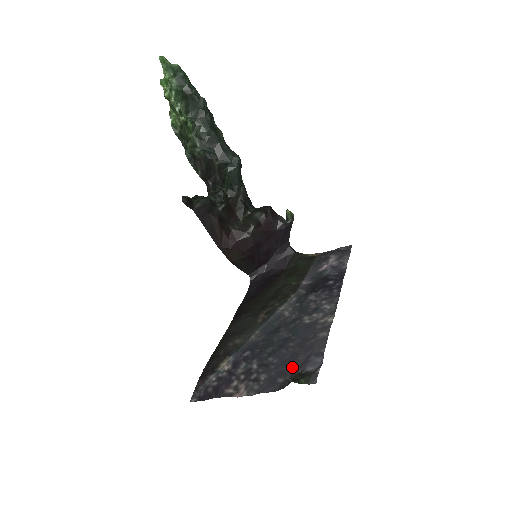
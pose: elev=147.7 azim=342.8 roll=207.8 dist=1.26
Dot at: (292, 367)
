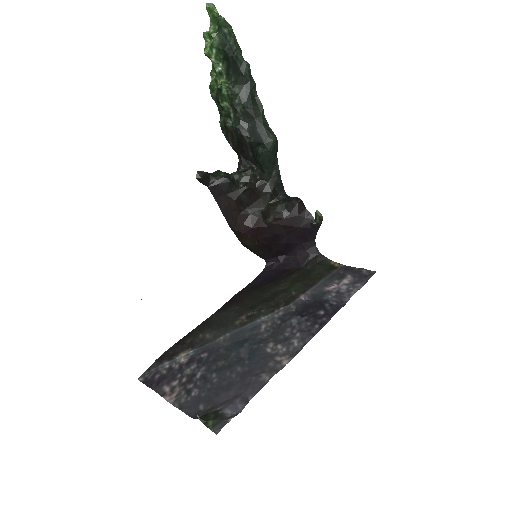
Dot at: (218, 399)
